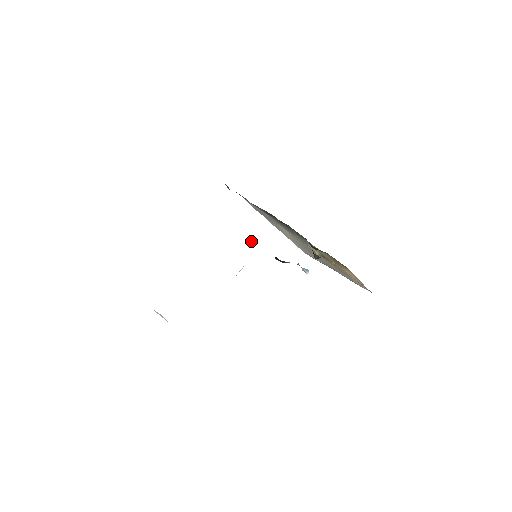
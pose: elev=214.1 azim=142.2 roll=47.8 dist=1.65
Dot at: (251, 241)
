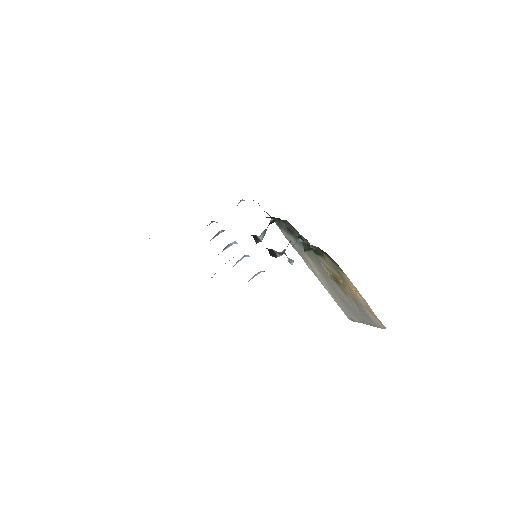
Dot at: (257, 242)
